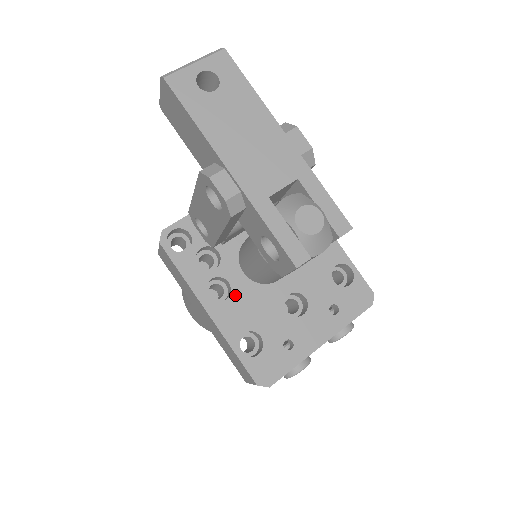
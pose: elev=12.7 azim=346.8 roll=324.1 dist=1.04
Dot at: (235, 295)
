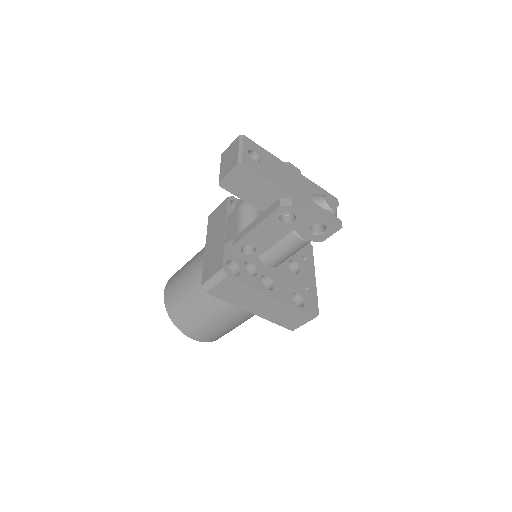
Dot at: (274, 280)
